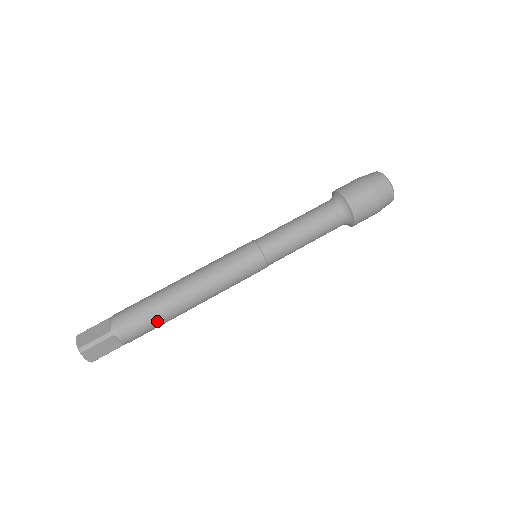
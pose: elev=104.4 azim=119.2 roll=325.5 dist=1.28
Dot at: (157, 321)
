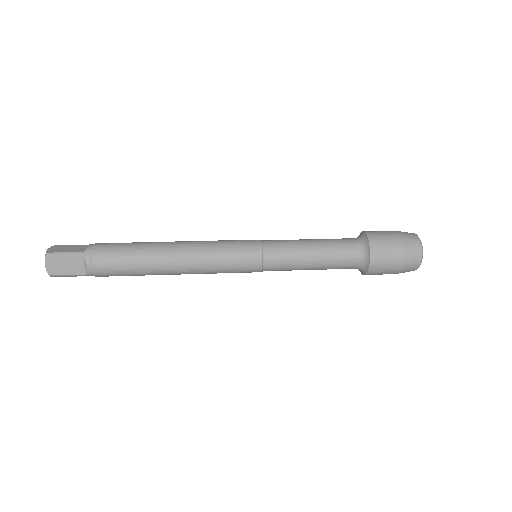
Dot at: (130, 265)
